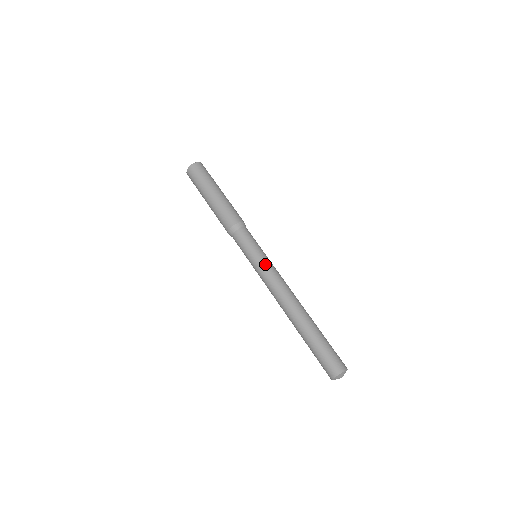
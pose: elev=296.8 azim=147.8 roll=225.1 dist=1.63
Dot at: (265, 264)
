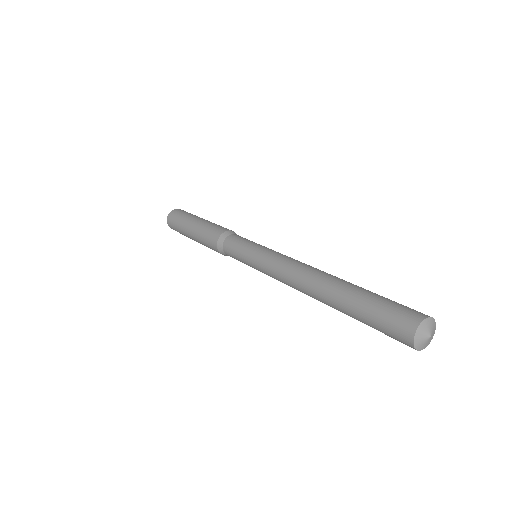
Dot at: (268, 250)
